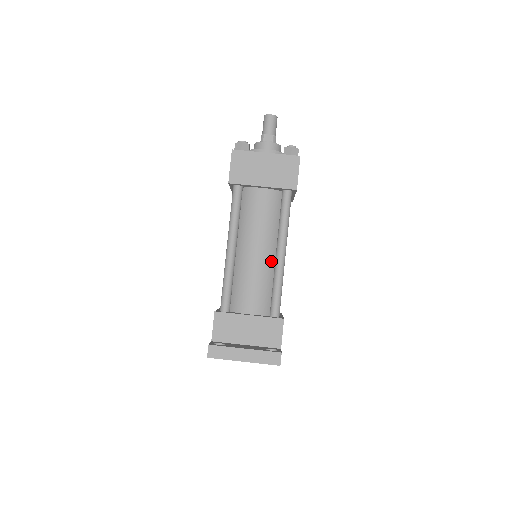
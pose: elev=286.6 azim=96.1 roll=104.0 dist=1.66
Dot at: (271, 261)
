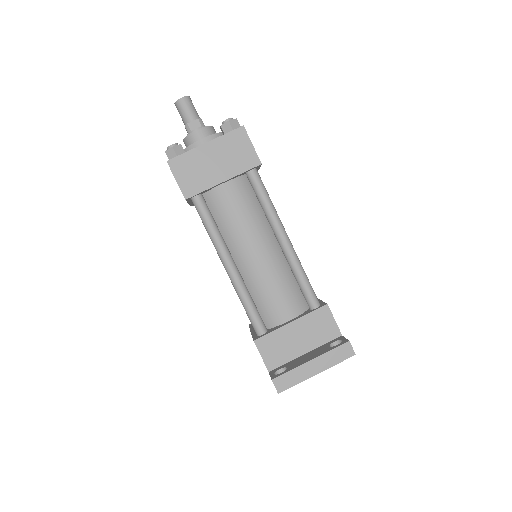
Dot at: (278, 253)
